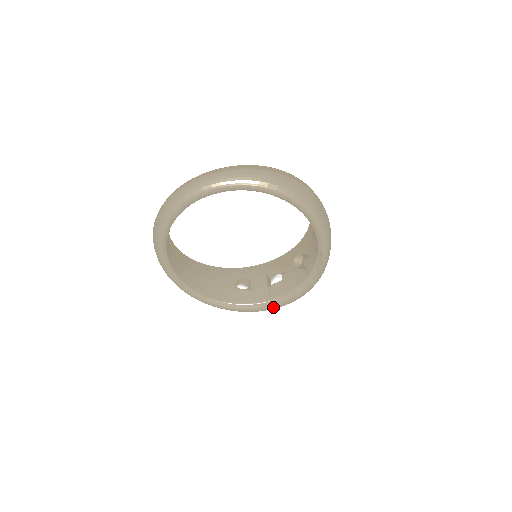
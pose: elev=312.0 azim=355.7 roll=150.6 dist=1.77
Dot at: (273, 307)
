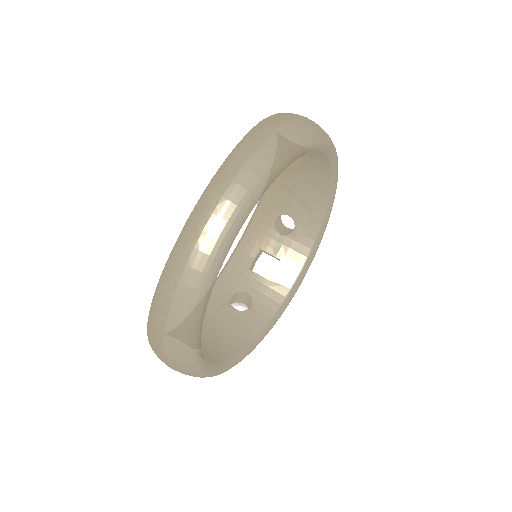
Dot at: (293, 296)
